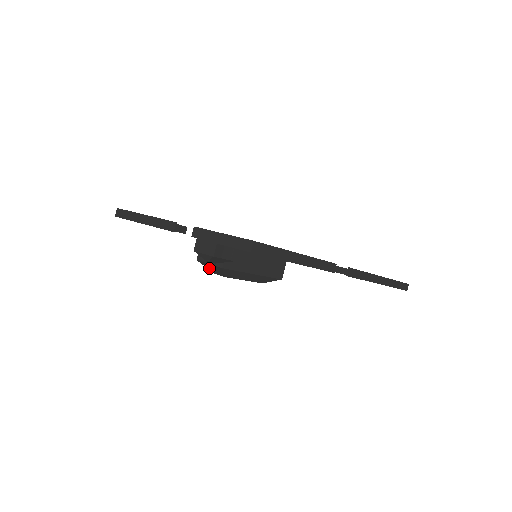
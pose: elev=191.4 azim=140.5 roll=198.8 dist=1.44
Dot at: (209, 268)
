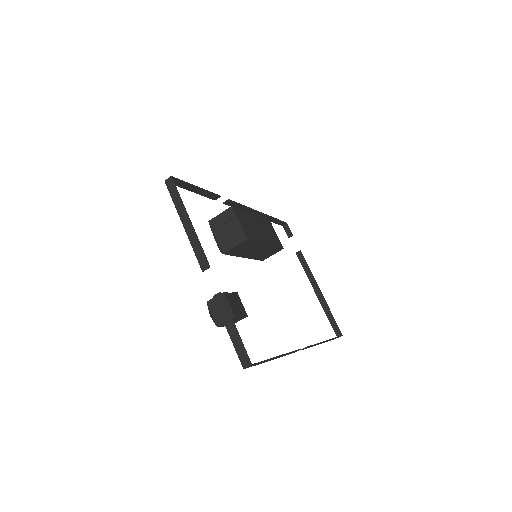
Dot at: (213, 234)
